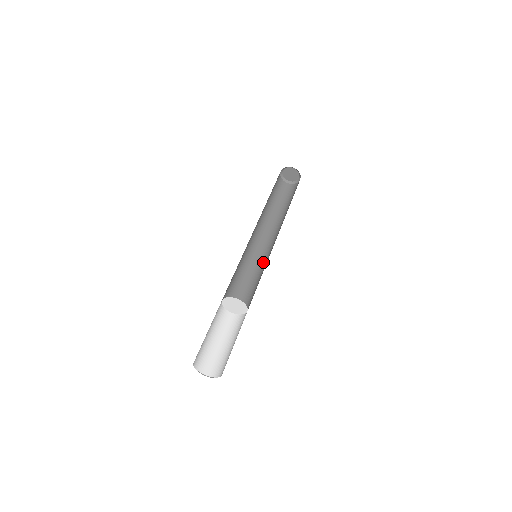
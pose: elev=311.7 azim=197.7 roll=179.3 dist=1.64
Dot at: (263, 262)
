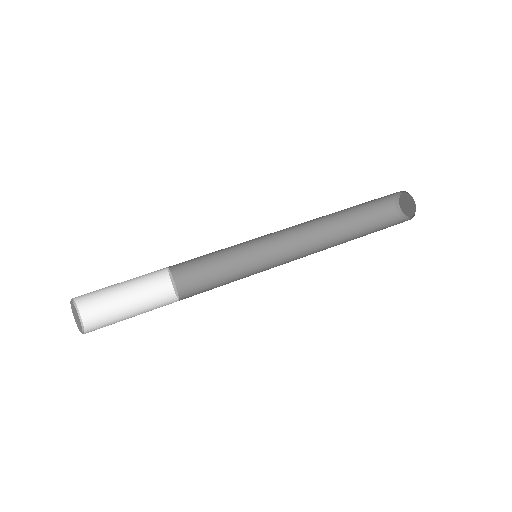
Dot at: (264, 270)
